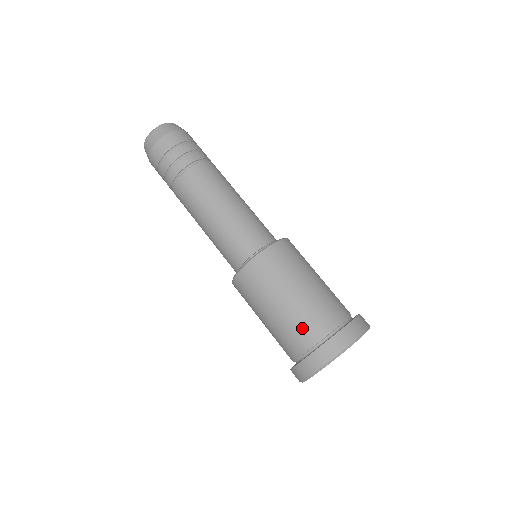
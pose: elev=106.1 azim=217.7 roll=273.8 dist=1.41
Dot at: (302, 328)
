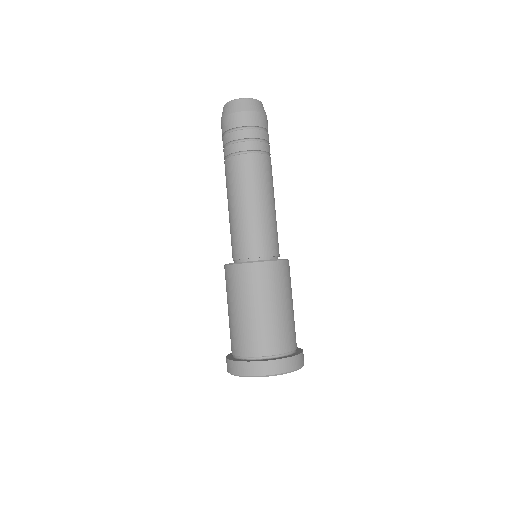
Dot at: (239, 339)
